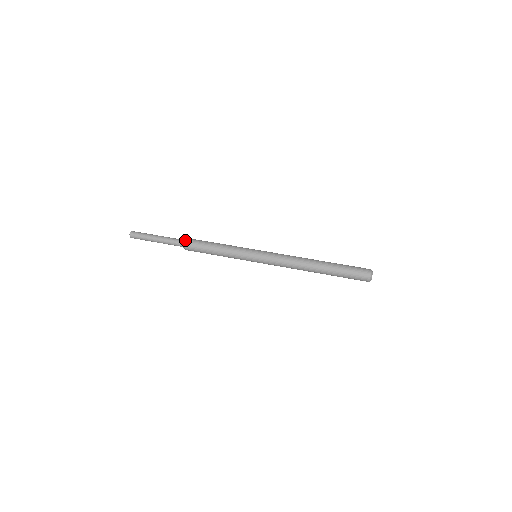
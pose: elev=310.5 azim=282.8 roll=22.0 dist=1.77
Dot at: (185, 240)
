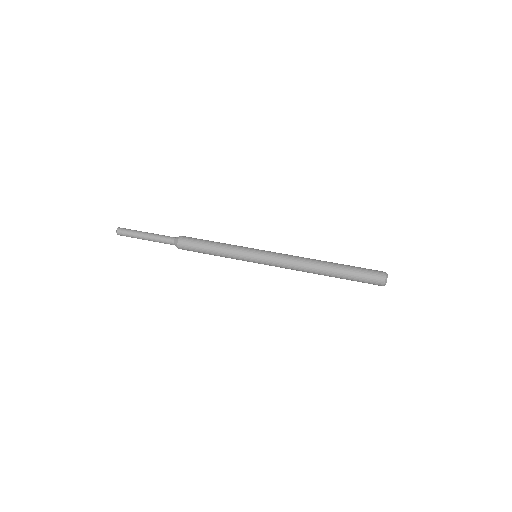
Dot at: (179, 236)
